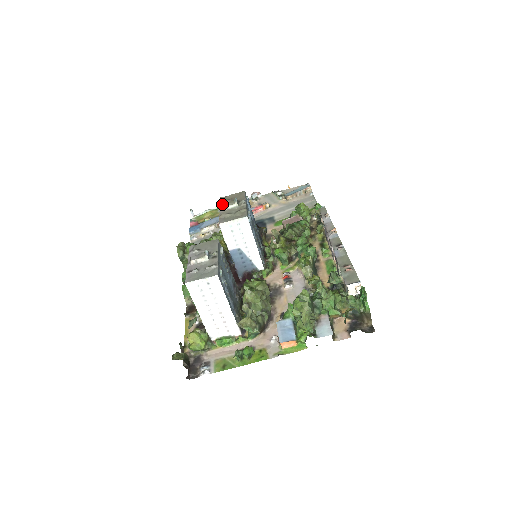
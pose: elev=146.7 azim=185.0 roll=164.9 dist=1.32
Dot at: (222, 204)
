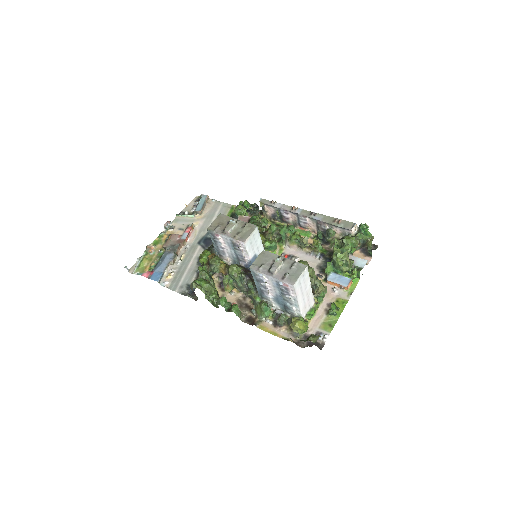
Dot at: (224, 230)
